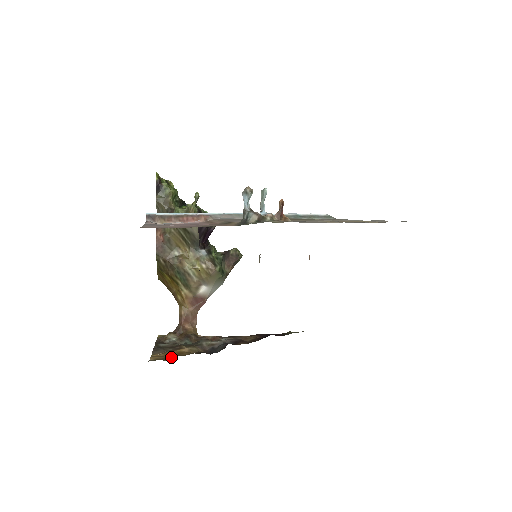
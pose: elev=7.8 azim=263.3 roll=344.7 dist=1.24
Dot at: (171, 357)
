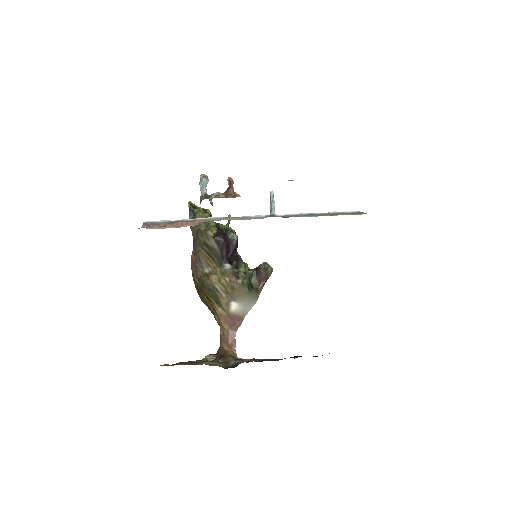
Dot at: occluded
